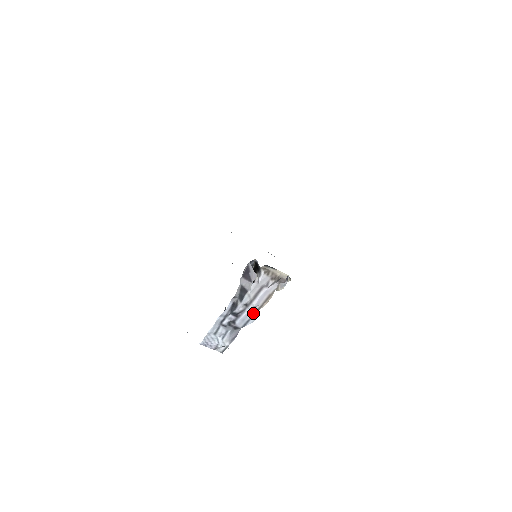
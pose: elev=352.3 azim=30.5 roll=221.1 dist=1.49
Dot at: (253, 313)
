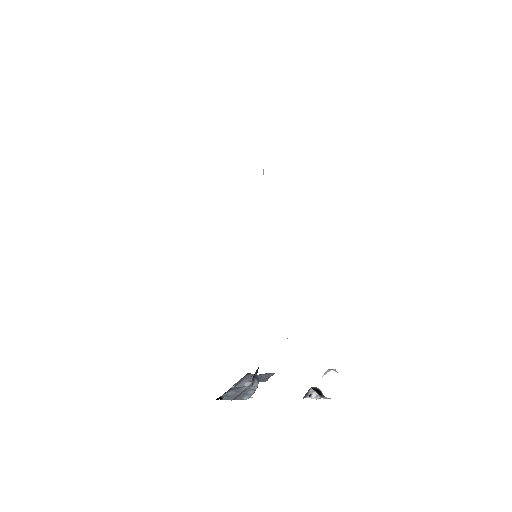
Dot at: occluded
